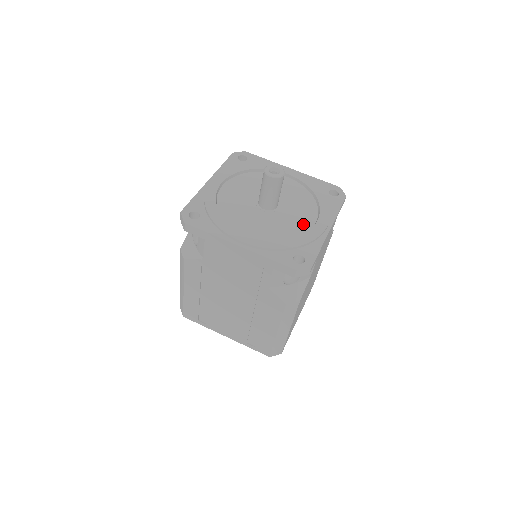
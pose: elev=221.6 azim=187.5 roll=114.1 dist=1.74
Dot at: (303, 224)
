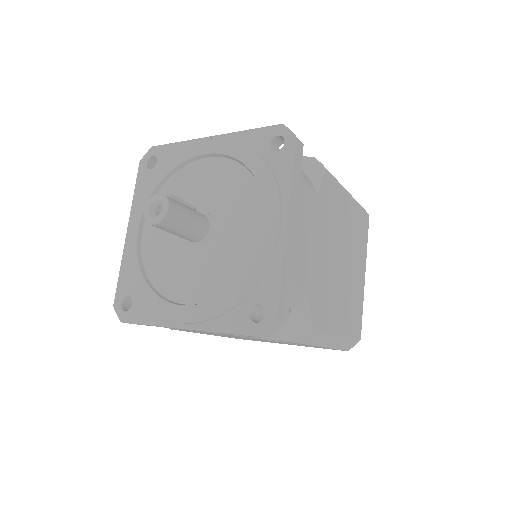
Dot at: (248, 239)
